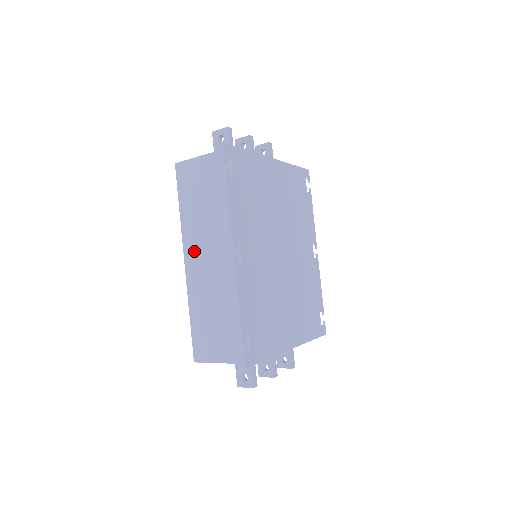
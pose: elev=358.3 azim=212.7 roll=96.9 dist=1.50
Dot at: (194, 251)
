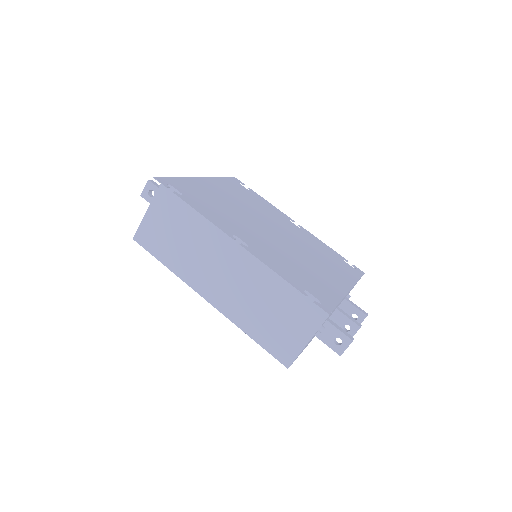
Dot at: (205, 283)
